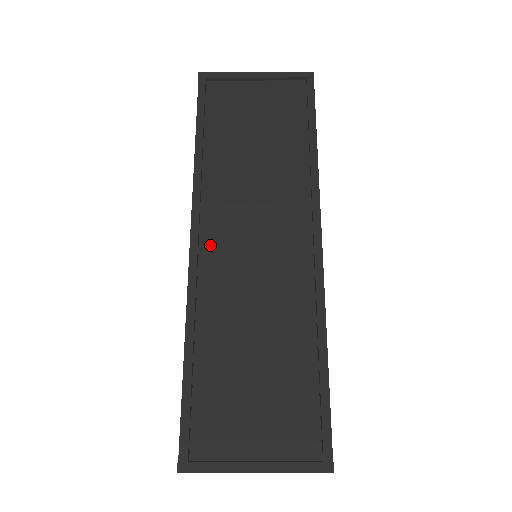
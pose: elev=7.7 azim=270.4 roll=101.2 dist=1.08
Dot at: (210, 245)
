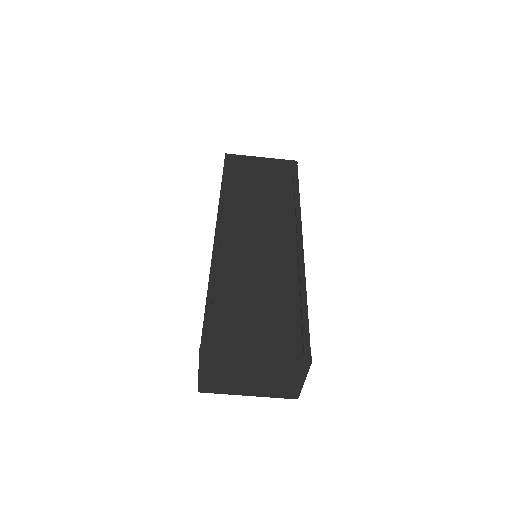
Dot at: (228, 236)
